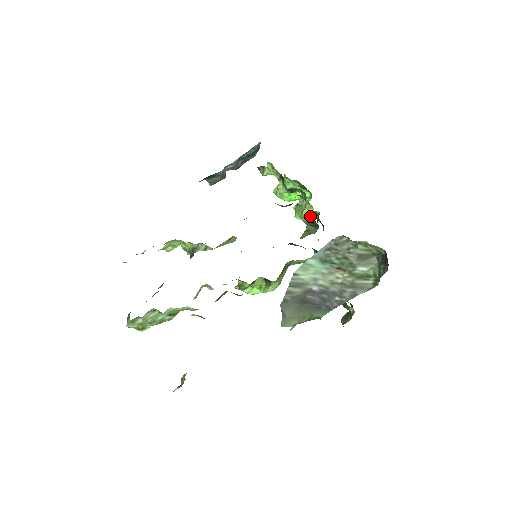
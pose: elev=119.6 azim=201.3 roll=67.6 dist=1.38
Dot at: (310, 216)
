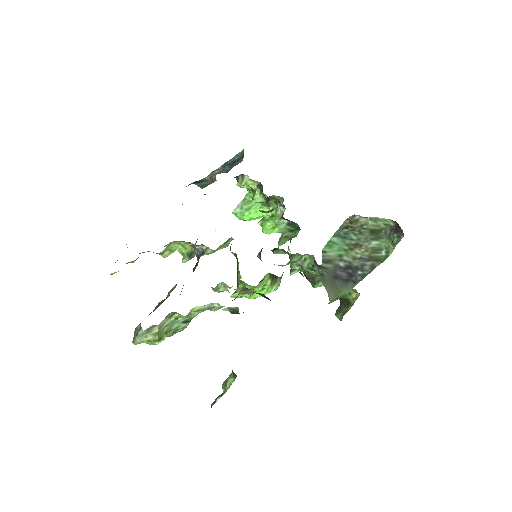
Dot at: (275, 230)
